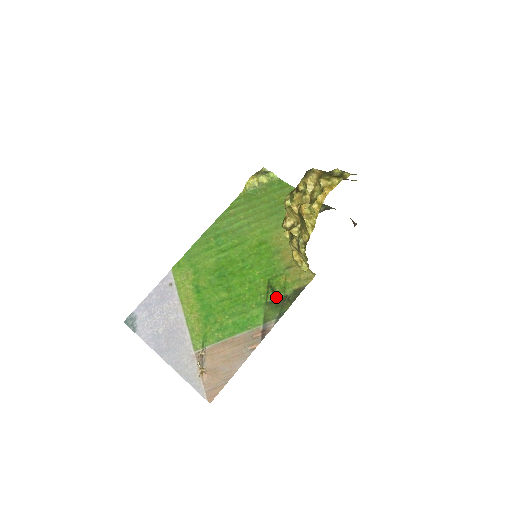
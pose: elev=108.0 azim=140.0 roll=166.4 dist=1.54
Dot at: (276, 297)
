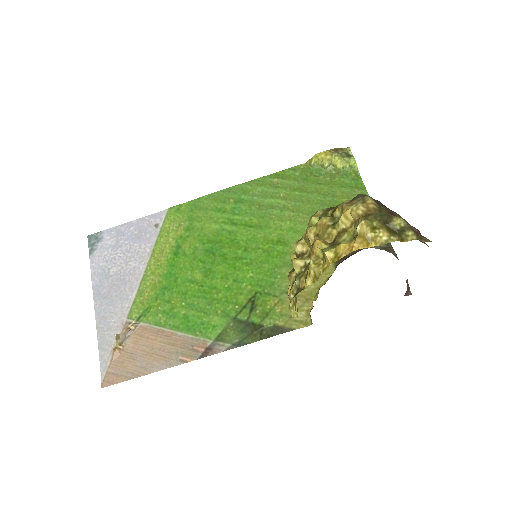
Dot at: (250, 319)
